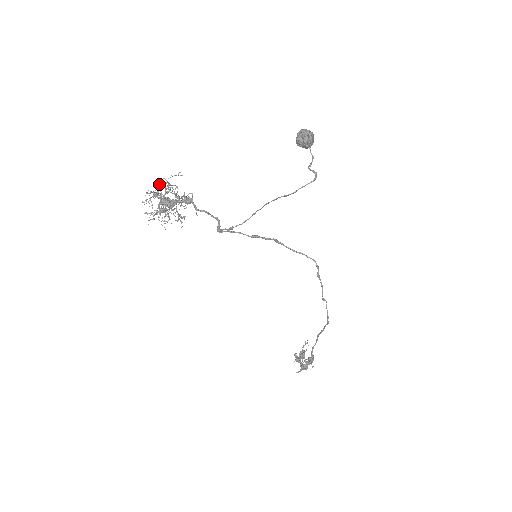
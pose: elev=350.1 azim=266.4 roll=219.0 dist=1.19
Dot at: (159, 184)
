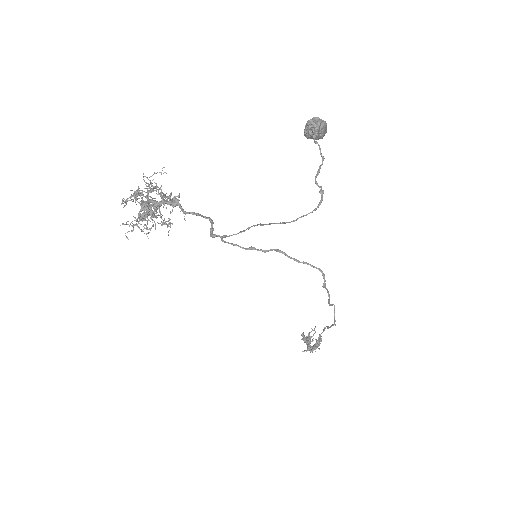
Dot at: (138, 186)
